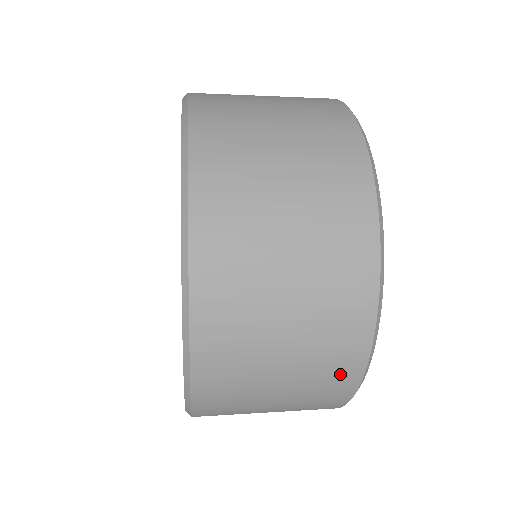
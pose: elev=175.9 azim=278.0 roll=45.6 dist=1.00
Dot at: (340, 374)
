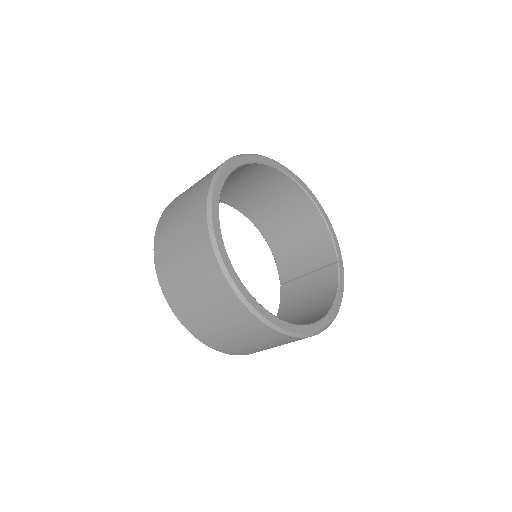
Dot at: (269, 335)
